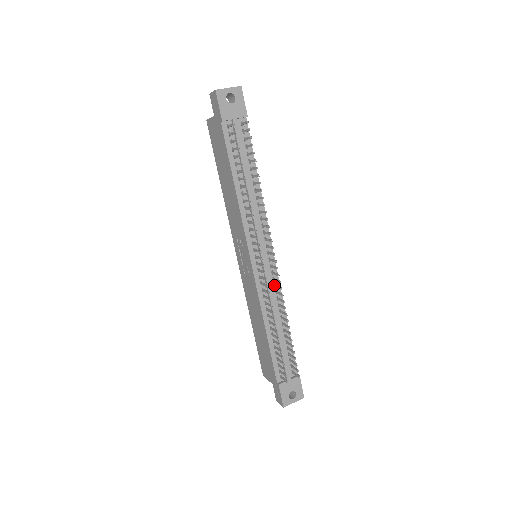
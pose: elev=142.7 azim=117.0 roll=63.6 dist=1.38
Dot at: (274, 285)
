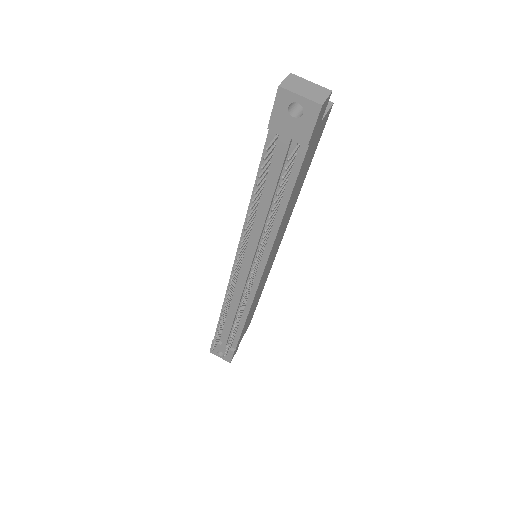
Dot at: (248, 293)
